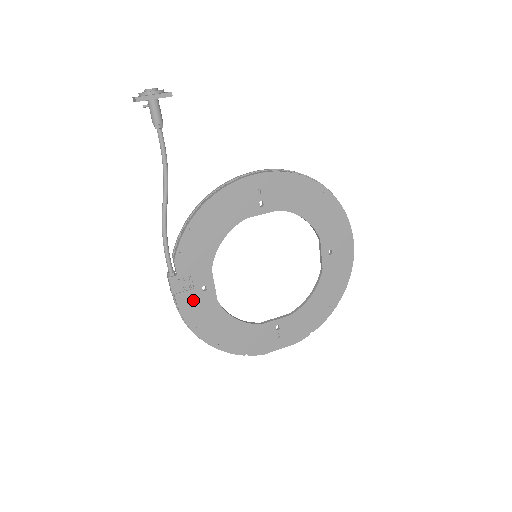
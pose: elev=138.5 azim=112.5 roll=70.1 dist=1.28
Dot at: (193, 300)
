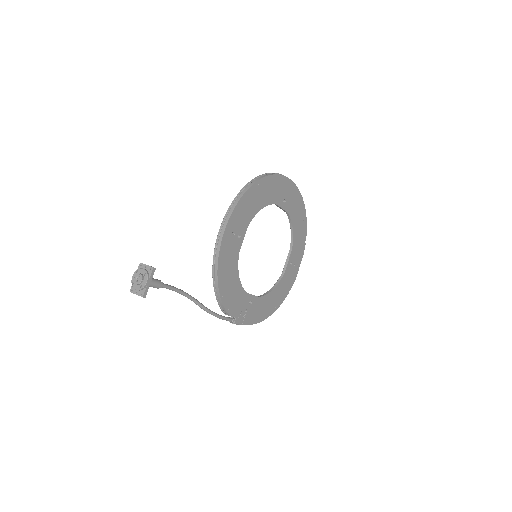
Dot at: (251, 313)
